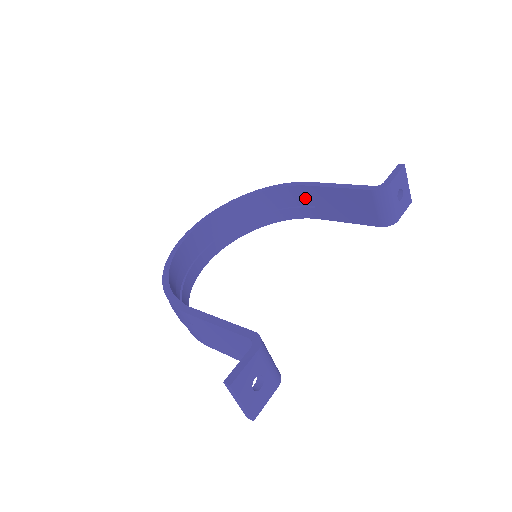
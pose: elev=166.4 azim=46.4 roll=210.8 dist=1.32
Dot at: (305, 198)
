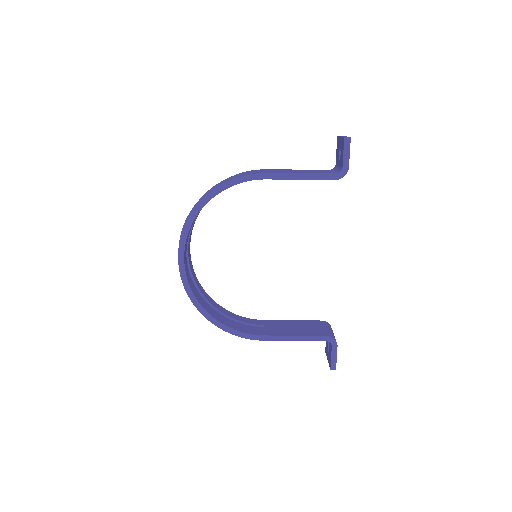
Dot at: occluded
